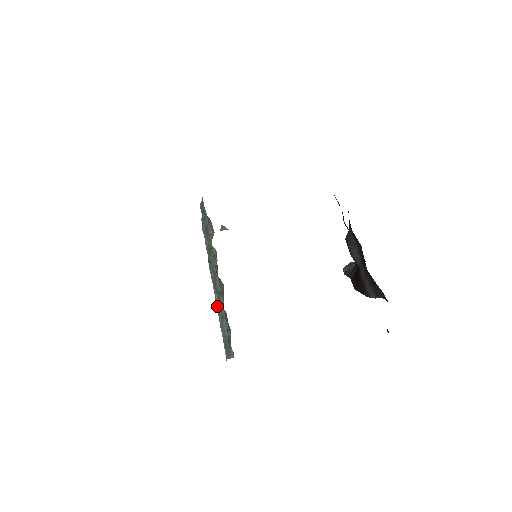
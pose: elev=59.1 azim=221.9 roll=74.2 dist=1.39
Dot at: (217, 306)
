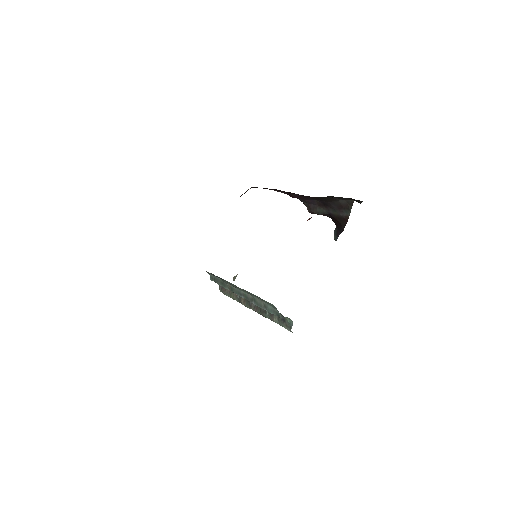
Dot at: (262, 314)
